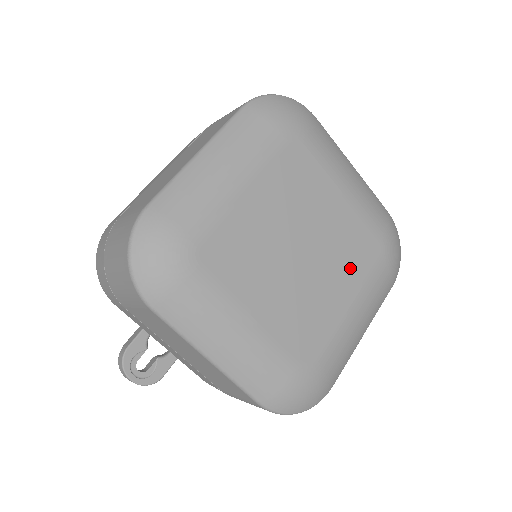
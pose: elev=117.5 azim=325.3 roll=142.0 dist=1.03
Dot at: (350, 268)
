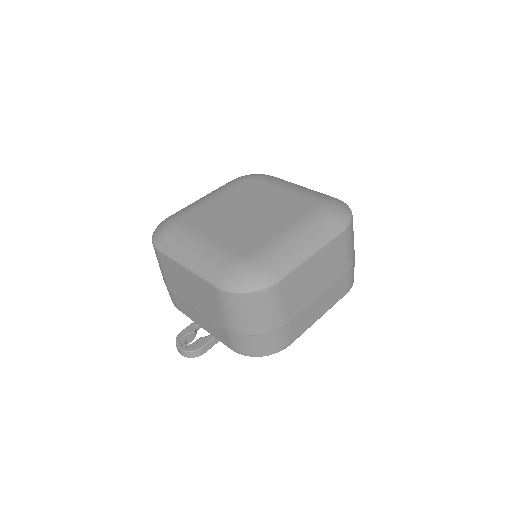
Dot at: (287, 215)
